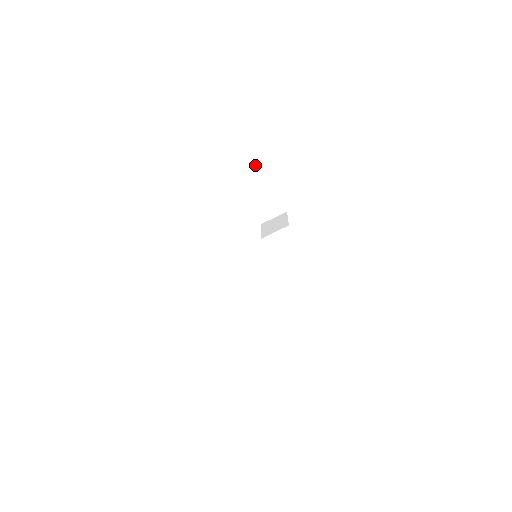
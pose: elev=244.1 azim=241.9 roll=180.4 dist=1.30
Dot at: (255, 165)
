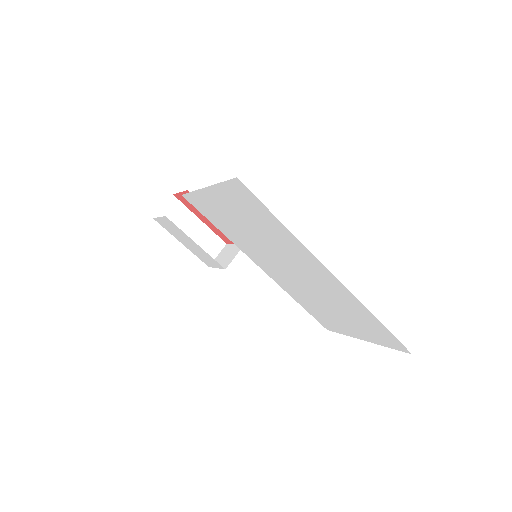
Dot at: (180, 210)
